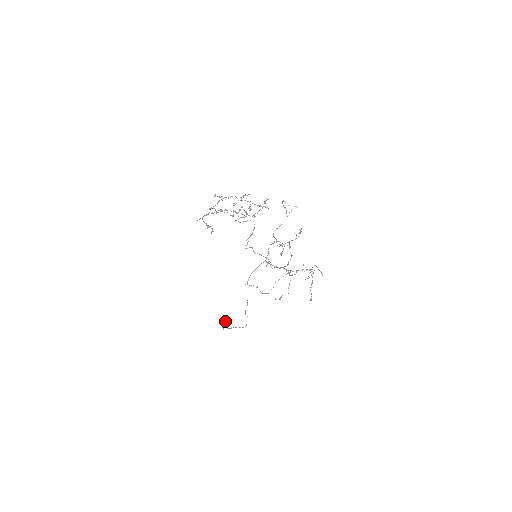
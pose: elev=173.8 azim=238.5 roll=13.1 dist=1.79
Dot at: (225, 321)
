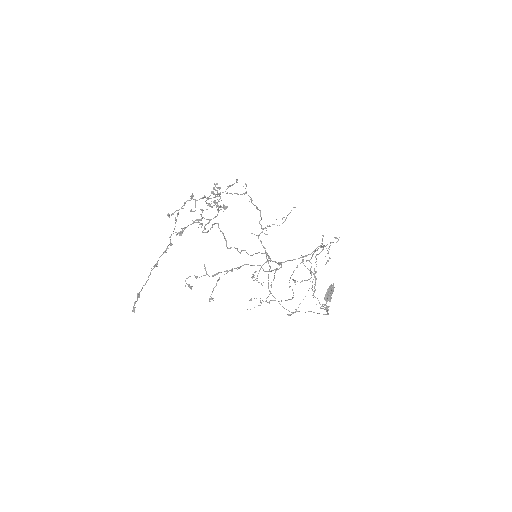
Dot at: (326, 296)
